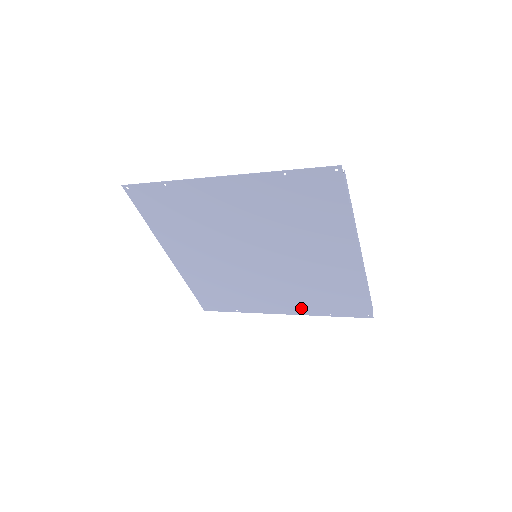
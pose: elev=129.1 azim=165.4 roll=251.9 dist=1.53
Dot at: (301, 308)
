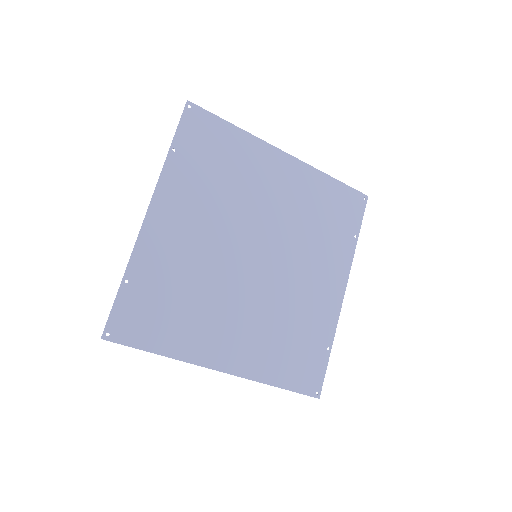
Dot at: (340, 262)
